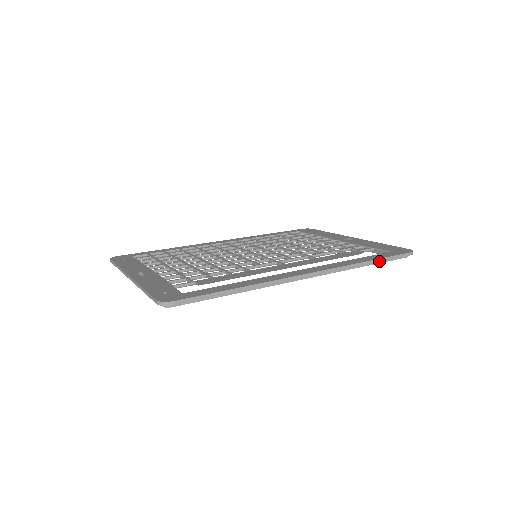
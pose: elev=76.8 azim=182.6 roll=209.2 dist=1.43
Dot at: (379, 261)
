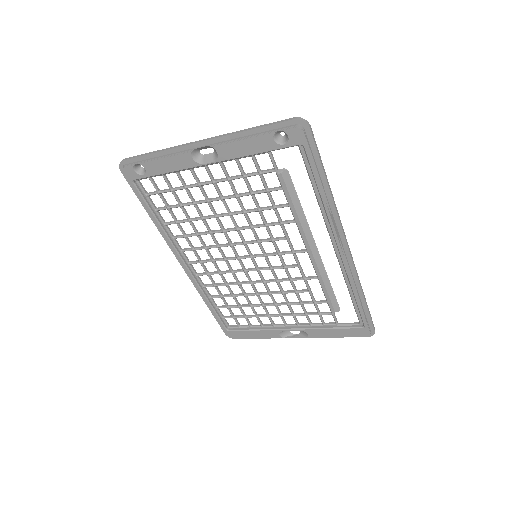
Dot at: (367, 305)
